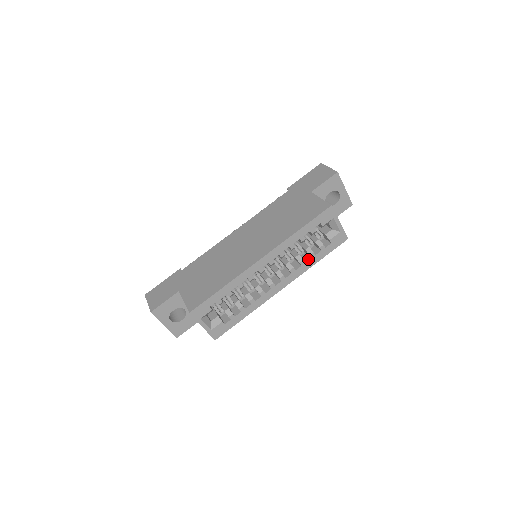
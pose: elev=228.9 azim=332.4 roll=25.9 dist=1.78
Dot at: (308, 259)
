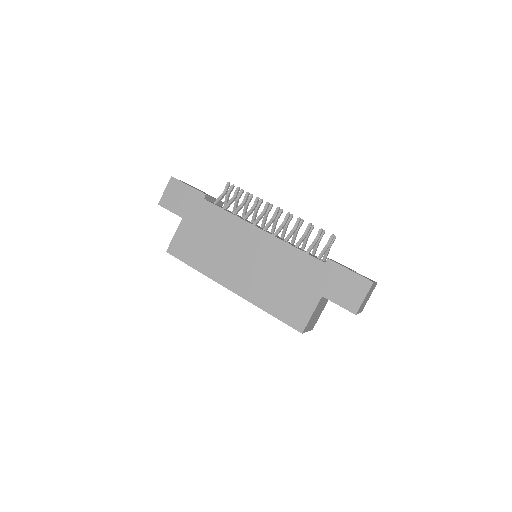
Dot at: occluded
